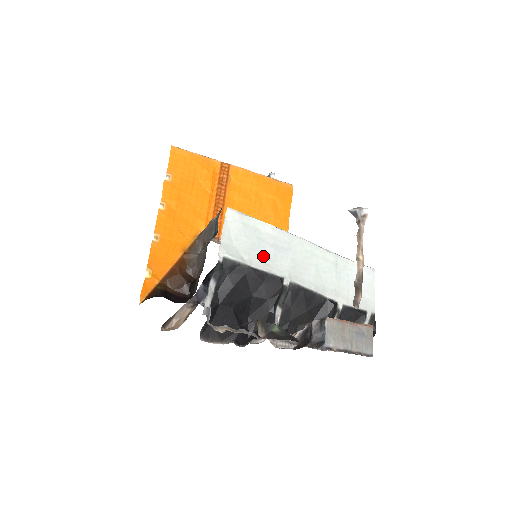
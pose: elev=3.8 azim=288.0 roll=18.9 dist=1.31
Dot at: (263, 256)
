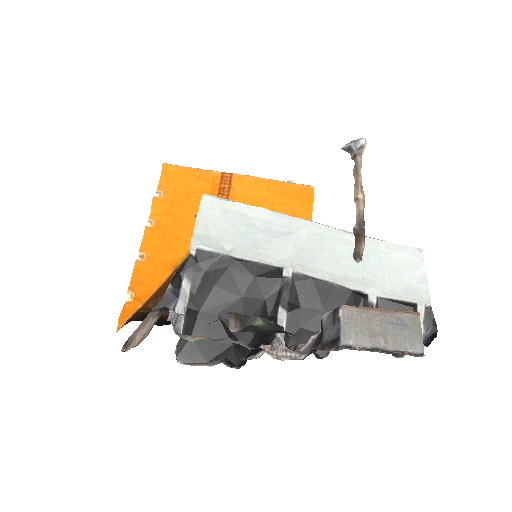
Dot at: (252, 244)
